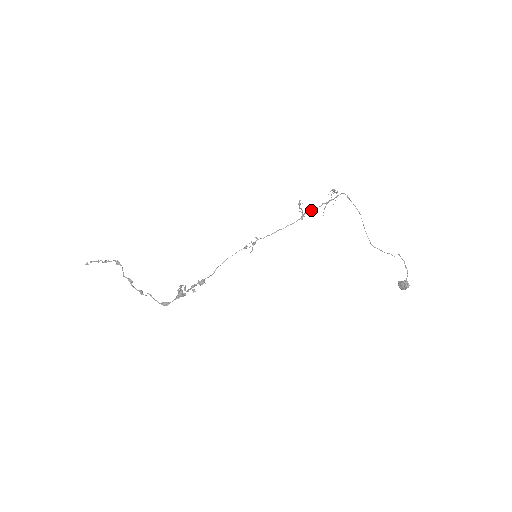
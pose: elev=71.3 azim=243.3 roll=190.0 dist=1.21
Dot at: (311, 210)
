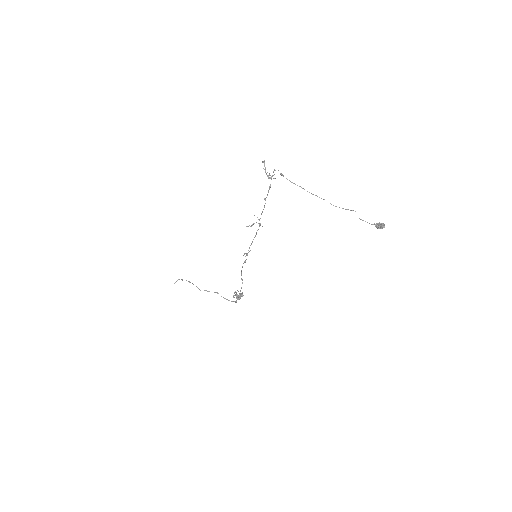
Dot at: occluded
